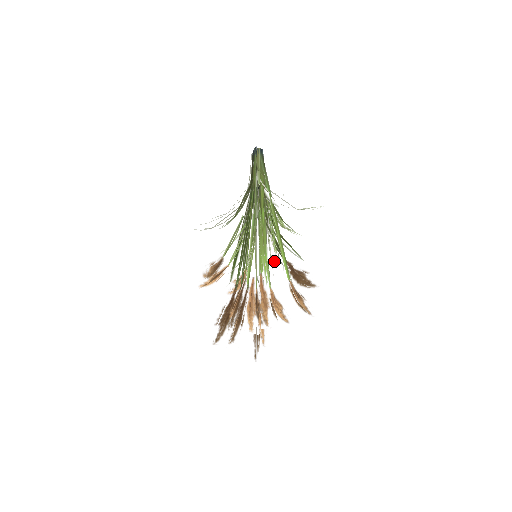
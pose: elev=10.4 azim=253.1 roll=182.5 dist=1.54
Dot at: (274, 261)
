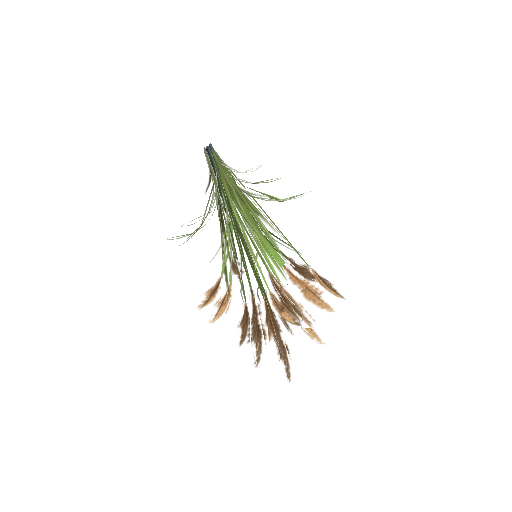
Dot at: (281, 256)
